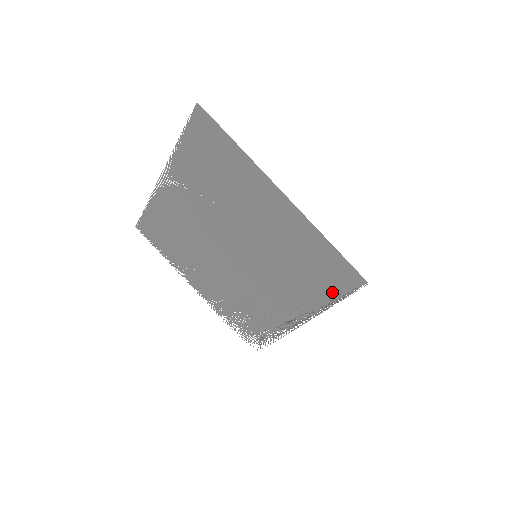
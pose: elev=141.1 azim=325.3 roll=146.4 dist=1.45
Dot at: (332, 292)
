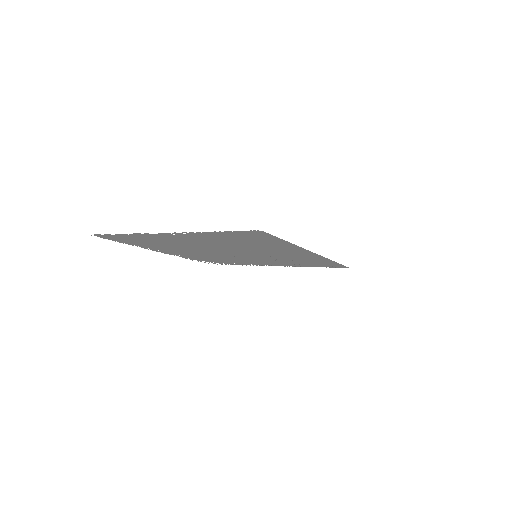
Dot at: (317, 266)
